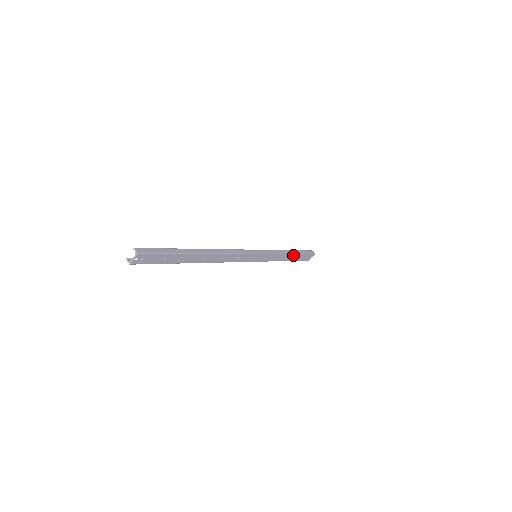
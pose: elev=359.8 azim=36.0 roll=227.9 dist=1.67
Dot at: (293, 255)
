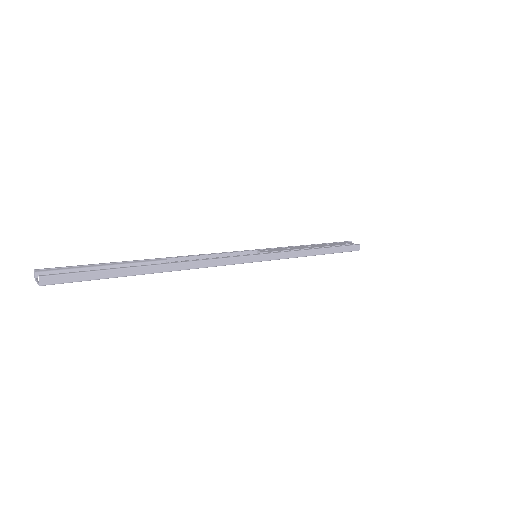
Dot at: (319, 253)
